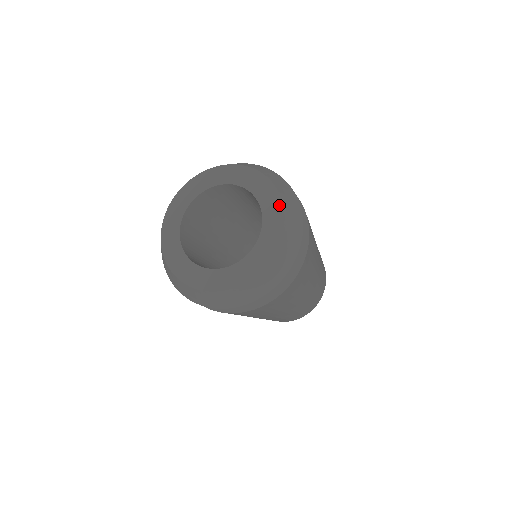
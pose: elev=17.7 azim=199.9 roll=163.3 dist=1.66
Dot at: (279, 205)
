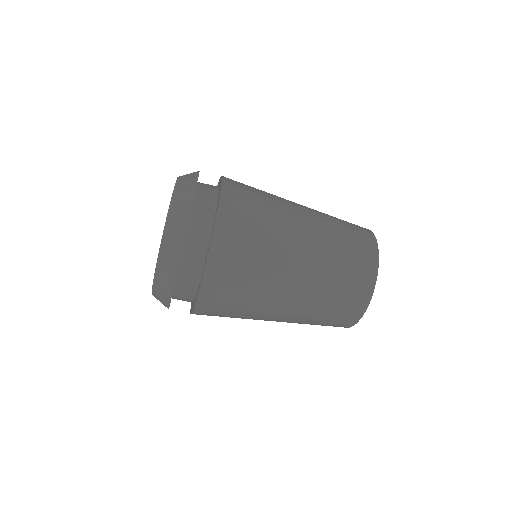
Dot at: occluded
